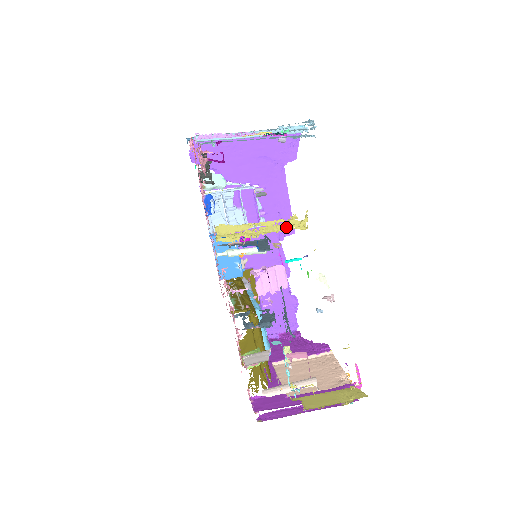
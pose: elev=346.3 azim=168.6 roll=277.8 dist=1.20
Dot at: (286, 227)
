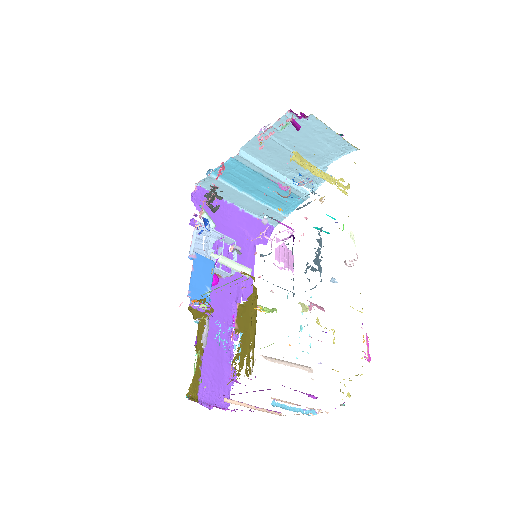
Dot at: (246, 293)
